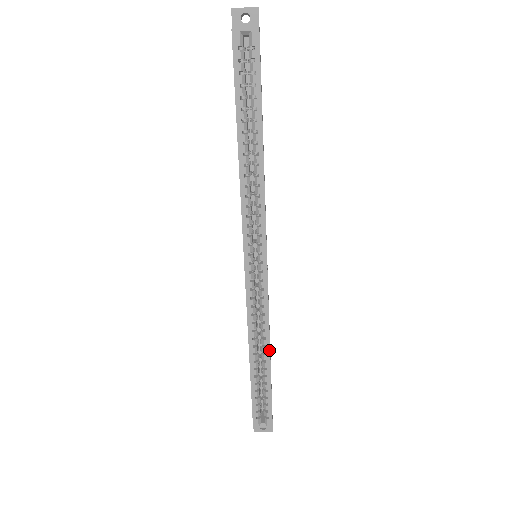
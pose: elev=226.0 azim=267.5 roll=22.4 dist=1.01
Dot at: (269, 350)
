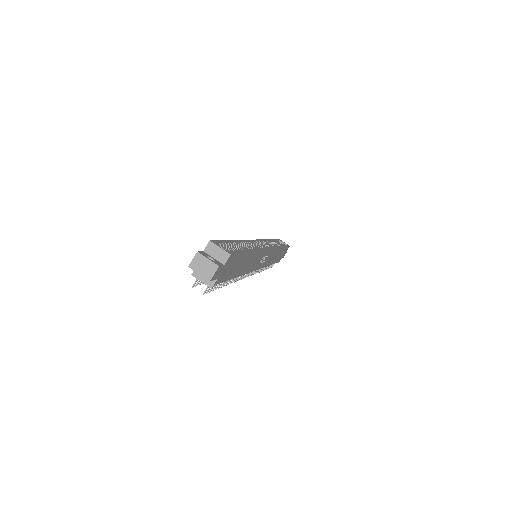
Dot at: (254, 250)
